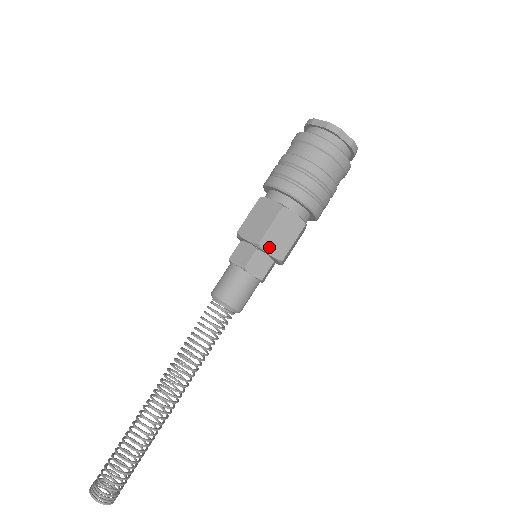
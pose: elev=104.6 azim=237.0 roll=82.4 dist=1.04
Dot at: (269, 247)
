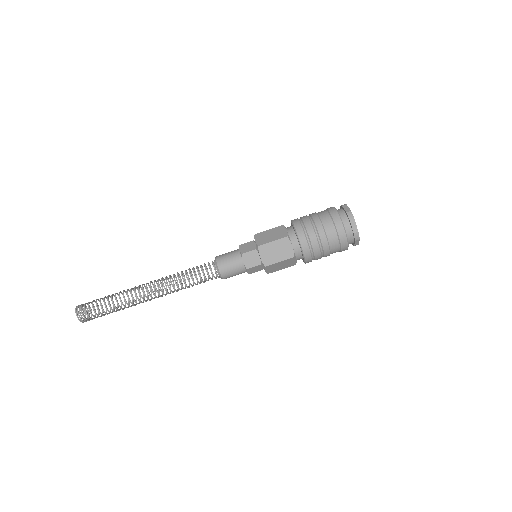
Dot at: (263, 253)
